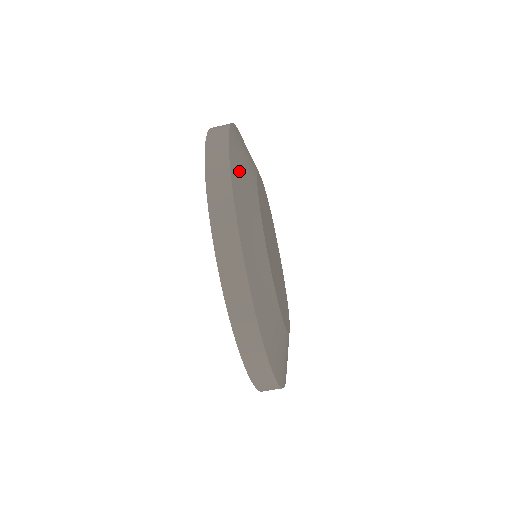
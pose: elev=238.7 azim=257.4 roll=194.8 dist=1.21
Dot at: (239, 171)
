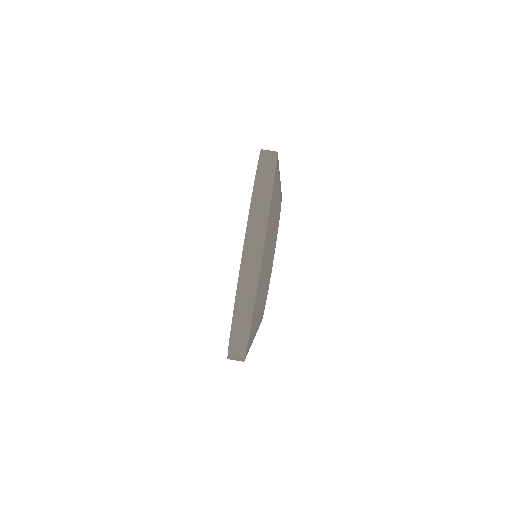
Dot at: occluded
